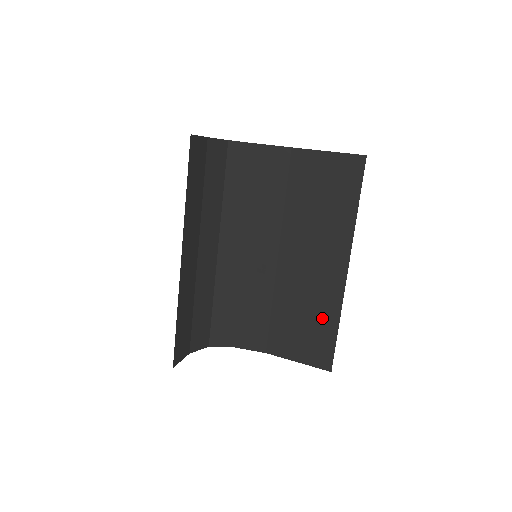
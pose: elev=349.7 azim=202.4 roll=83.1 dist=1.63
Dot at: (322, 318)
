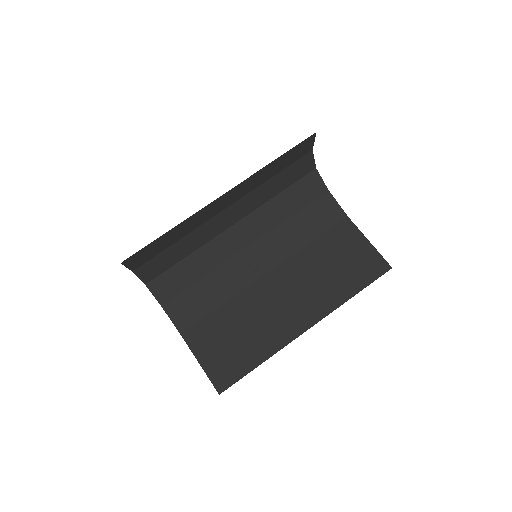
Dot at: (254, 347)
